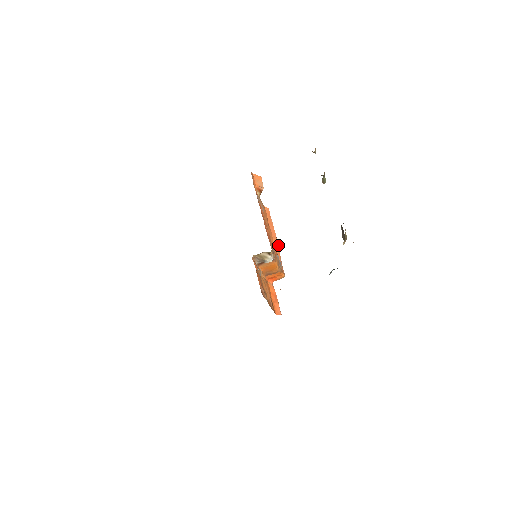
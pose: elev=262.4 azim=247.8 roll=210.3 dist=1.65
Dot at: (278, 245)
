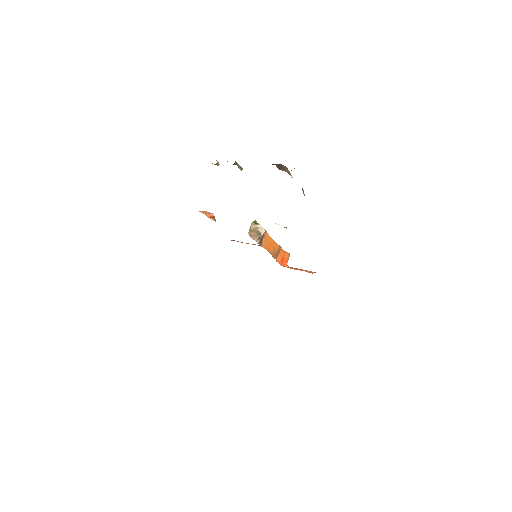
Dot at: occluded
